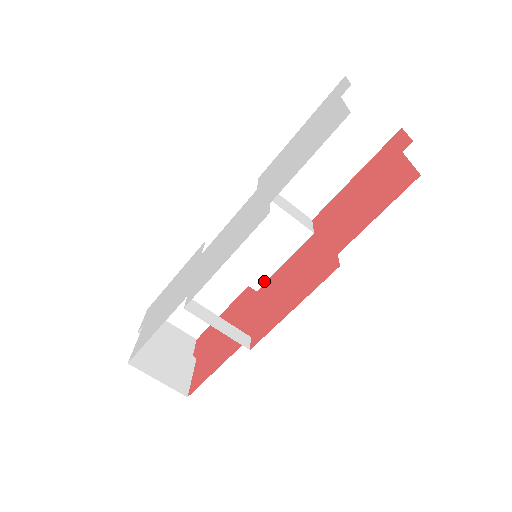
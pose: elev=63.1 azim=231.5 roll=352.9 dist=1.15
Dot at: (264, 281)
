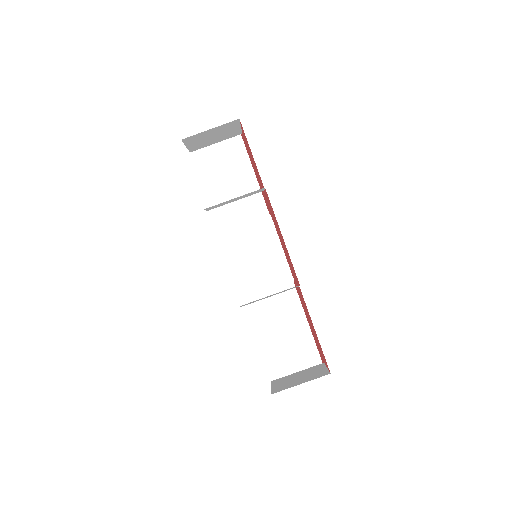
Dot at: (289, 270)
